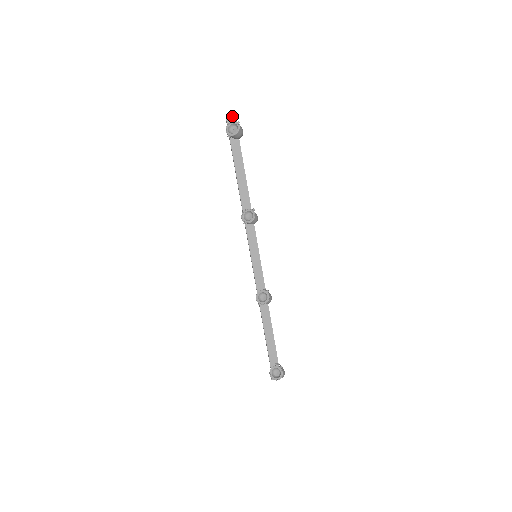
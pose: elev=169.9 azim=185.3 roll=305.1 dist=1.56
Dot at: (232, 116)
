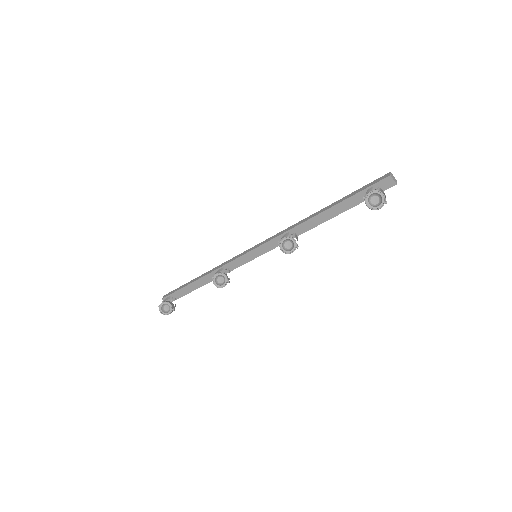
Dot at: (394, 182)
